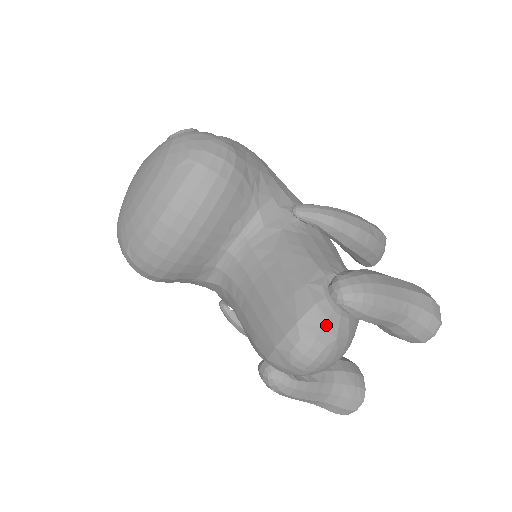
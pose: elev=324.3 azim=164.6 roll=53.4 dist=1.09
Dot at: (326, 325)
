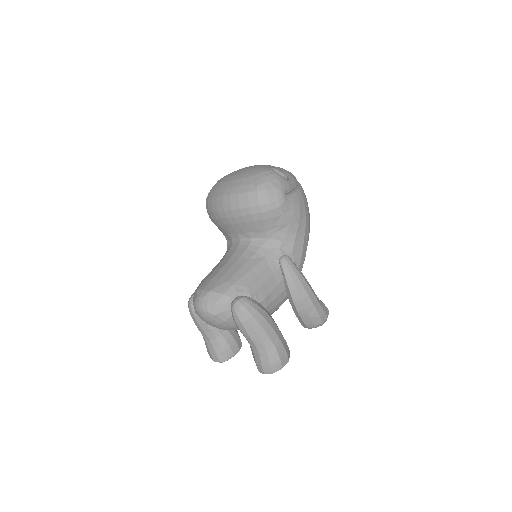
Dot at: (217, 305)
